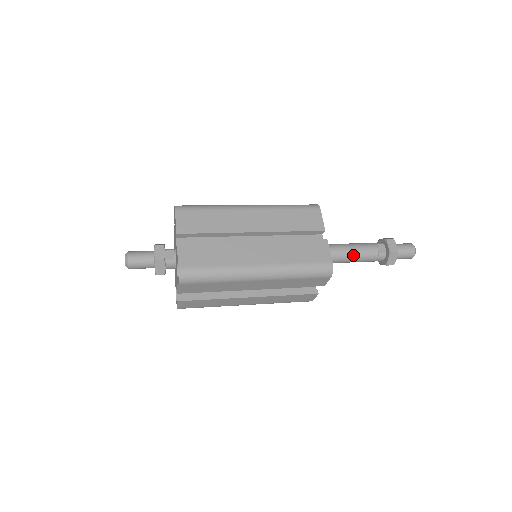
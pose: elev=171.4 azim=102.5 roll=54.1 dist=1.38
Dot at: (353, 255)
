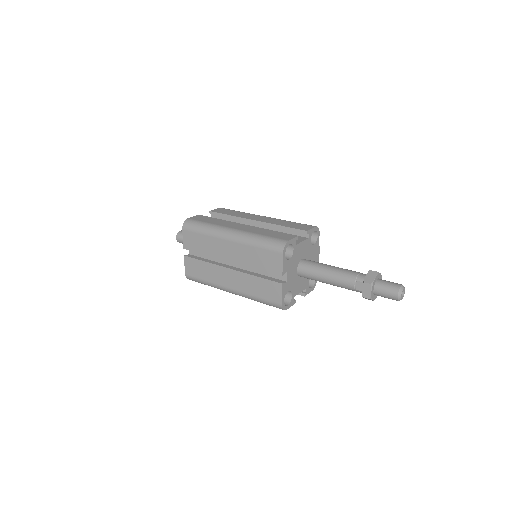
Dot at: (330, 283)
